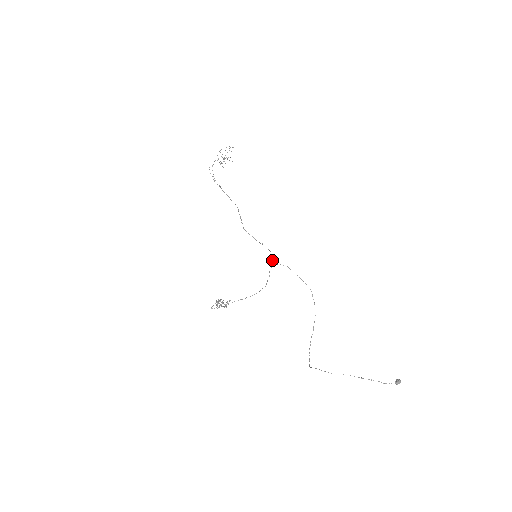
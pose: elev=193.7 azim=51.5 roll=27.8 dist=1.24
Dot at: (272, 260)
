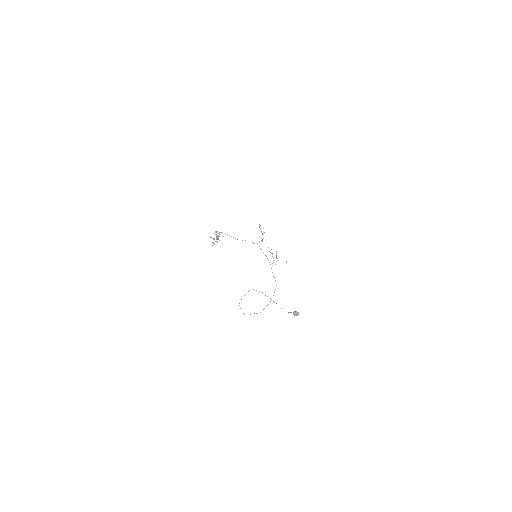
Dot at: occluded
